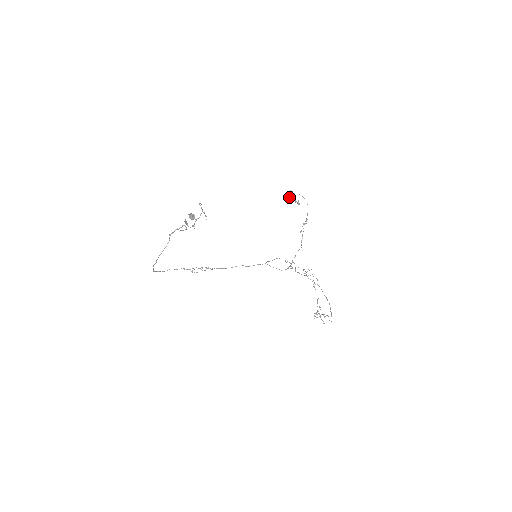
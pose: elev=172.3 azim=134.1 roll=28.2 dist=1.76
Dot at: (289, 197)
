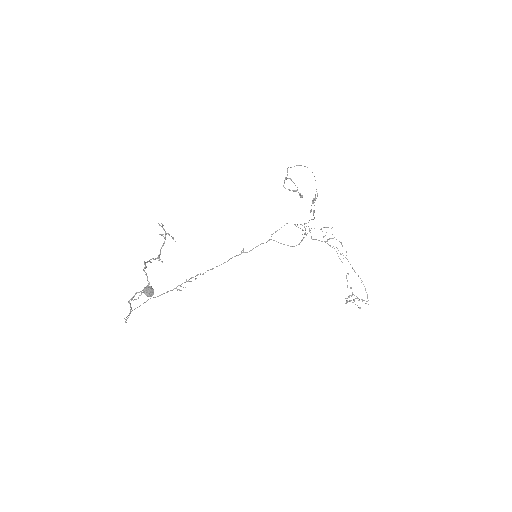
Dot at: (285, 188)
